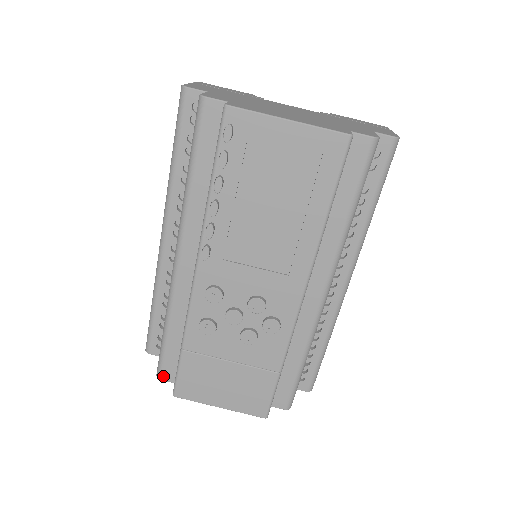
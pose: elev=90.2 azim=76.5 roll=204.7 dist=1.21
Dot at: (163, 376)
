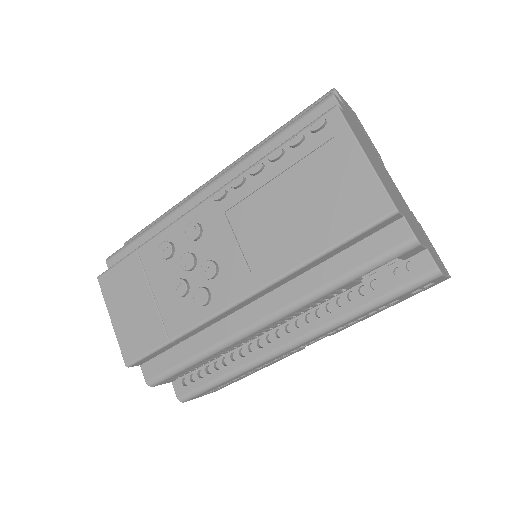
Dot at: (110, 261)
